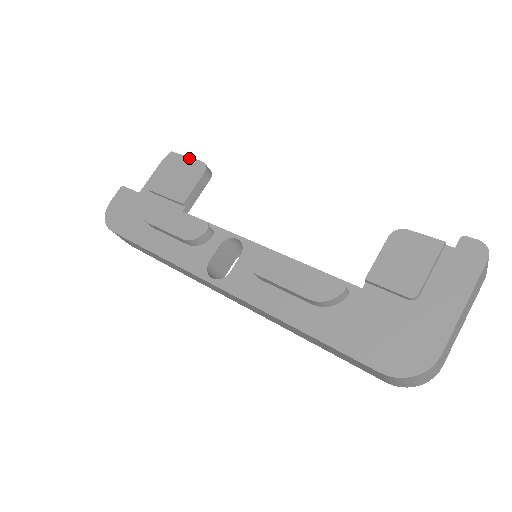
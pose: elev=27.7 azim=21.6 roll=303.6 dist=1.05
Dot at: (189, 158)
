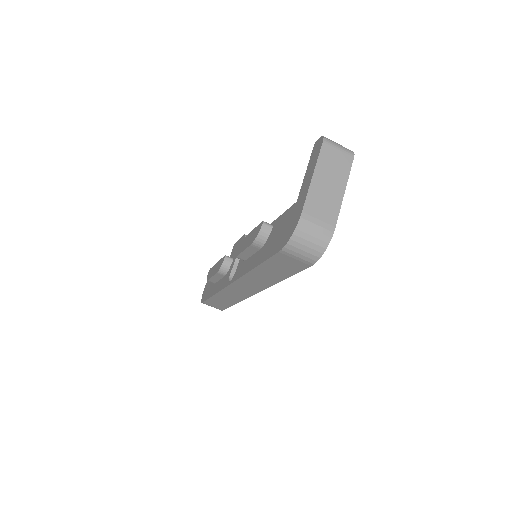
Dot at: (240, 239)
